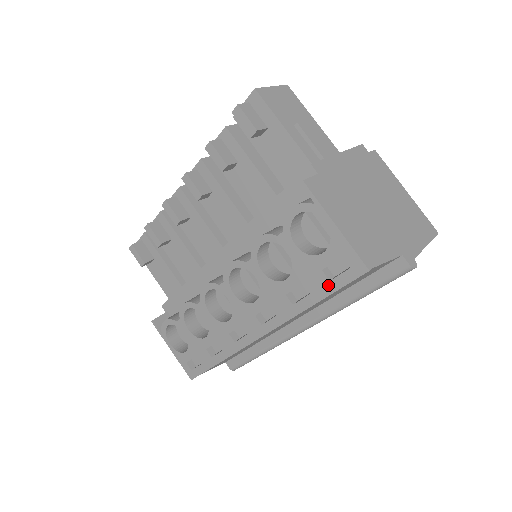
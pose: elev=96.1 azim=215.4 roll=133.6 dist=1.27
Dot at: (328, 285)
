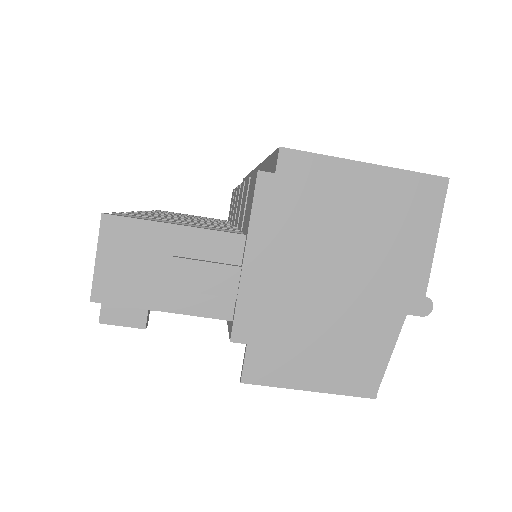
Dot at: occluded
